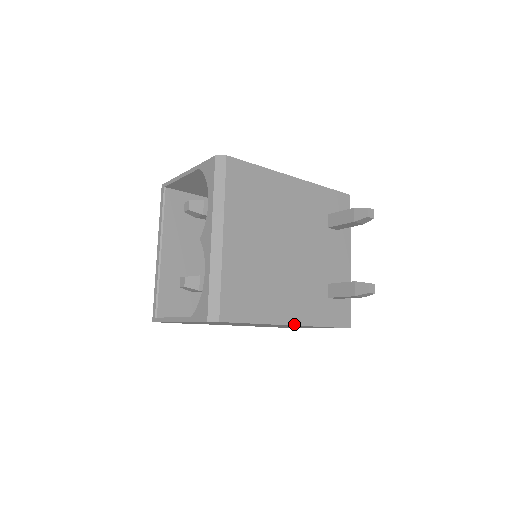
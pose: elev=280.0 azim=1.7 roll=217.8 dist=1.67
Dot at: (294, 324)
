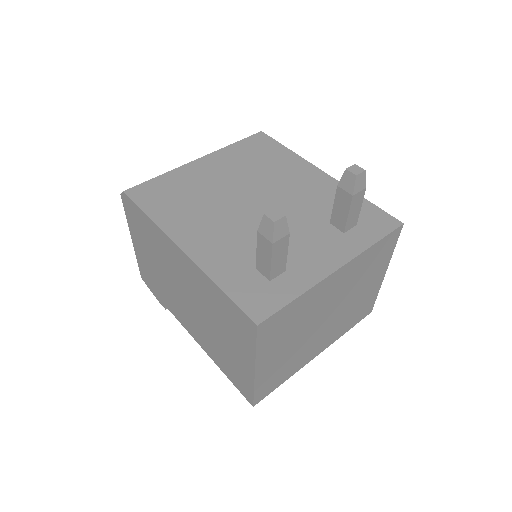
Dot at: (184, 250)
